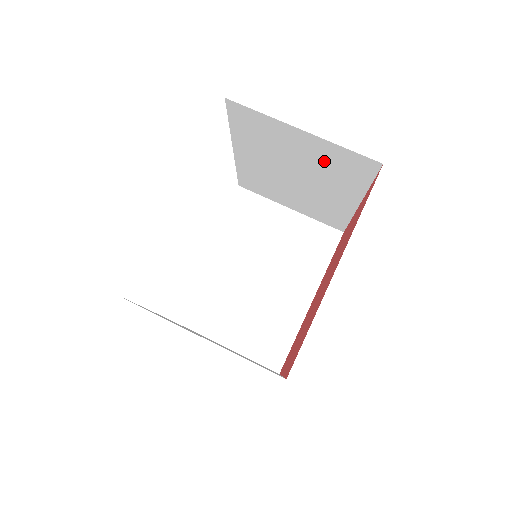
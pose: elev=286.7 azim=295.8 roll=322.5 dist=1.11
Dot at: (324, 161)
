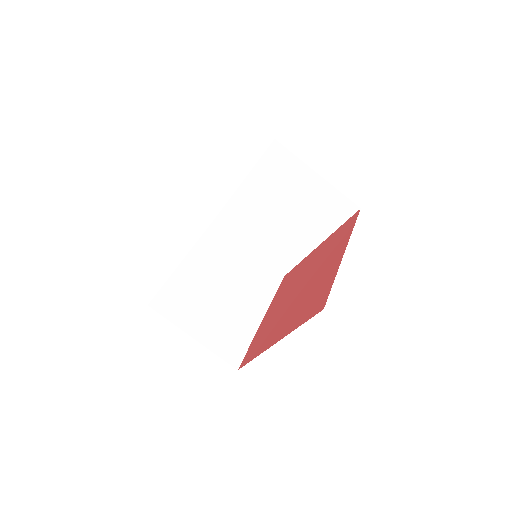
Dot at: occluded
